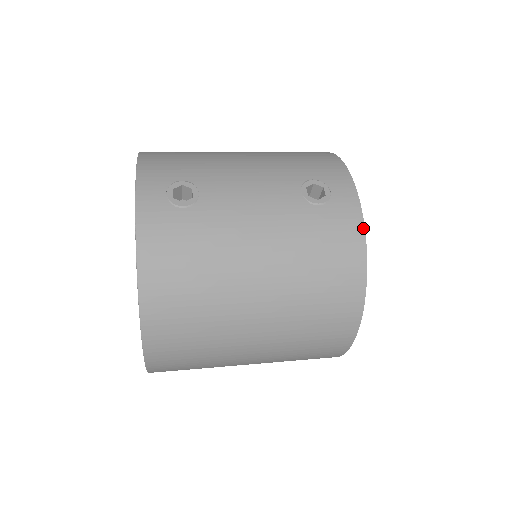
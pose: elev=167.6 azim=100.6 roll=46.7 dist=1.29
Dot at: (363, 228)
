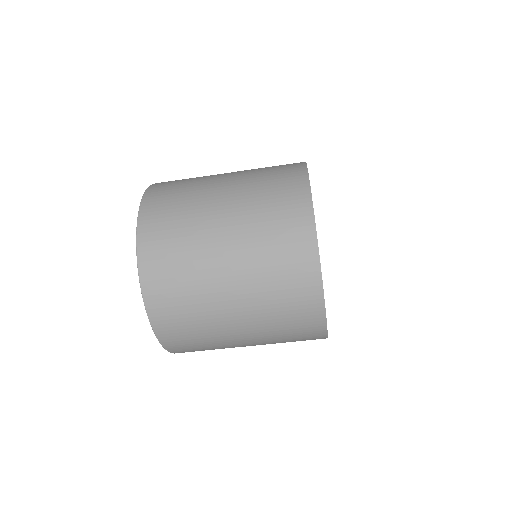
Dot at: occluded
